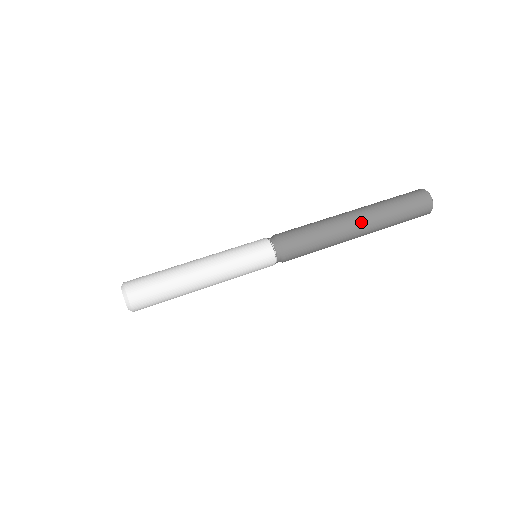
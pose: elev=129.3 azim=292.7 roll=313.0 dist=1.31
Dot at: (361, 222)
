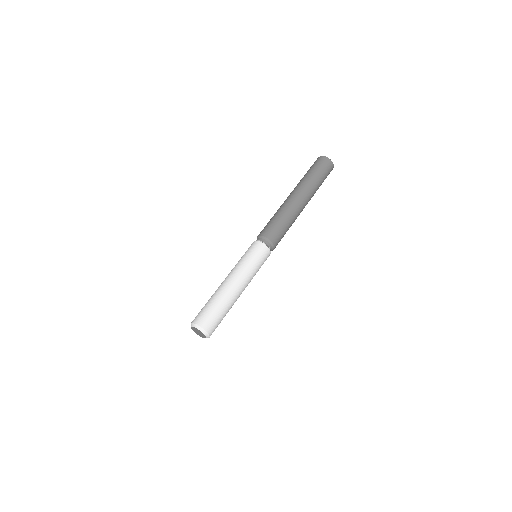
Dot at: (300, 195)
